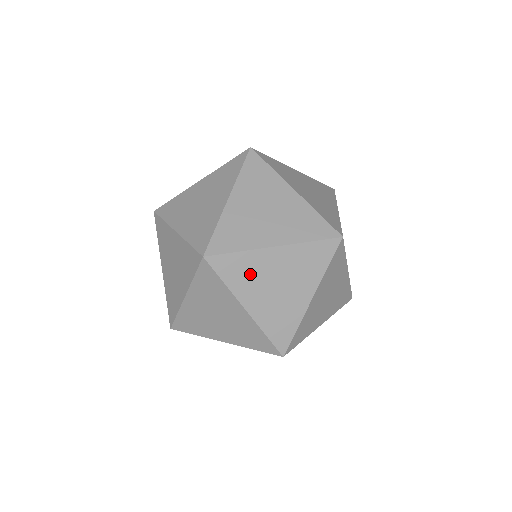
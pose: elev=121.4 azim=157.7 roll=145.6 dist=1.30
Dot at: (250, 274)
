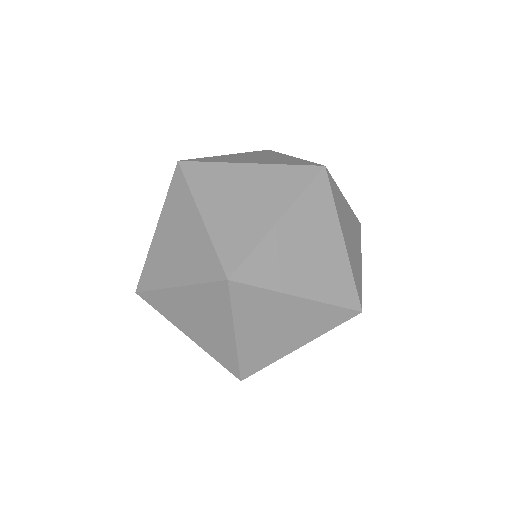
Dot at: (173, 309)
